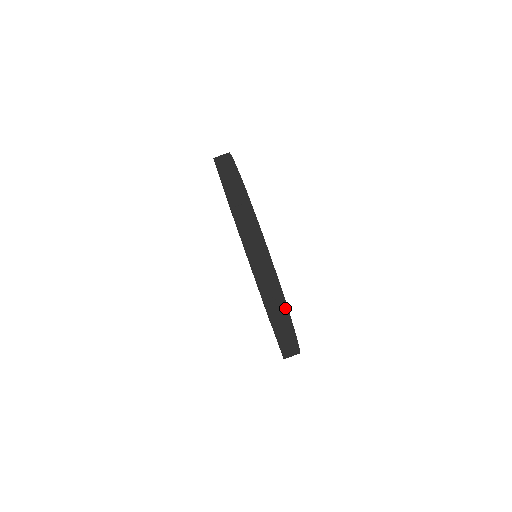
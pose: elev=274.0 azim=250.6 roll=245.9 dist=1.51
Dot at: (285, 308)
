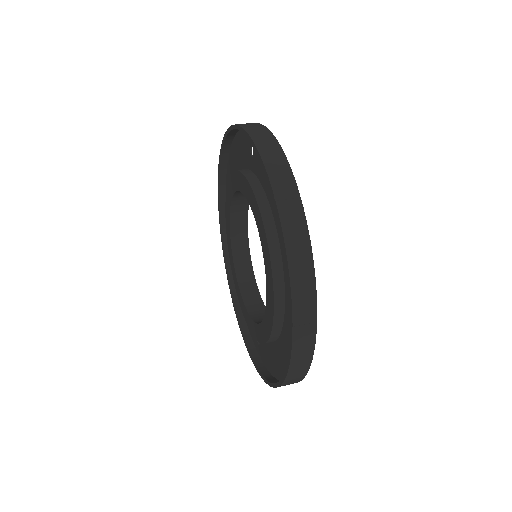
Dot at: (264, 129)
